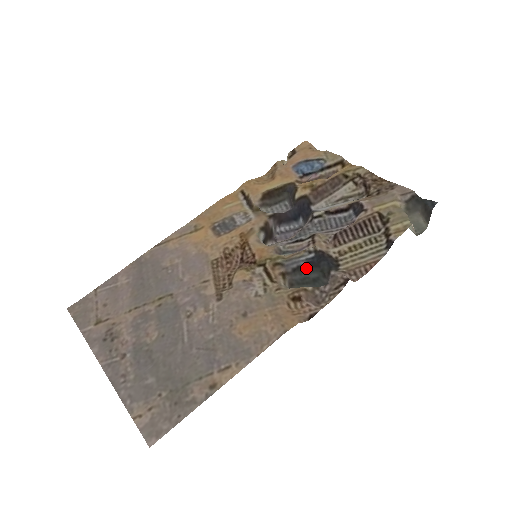
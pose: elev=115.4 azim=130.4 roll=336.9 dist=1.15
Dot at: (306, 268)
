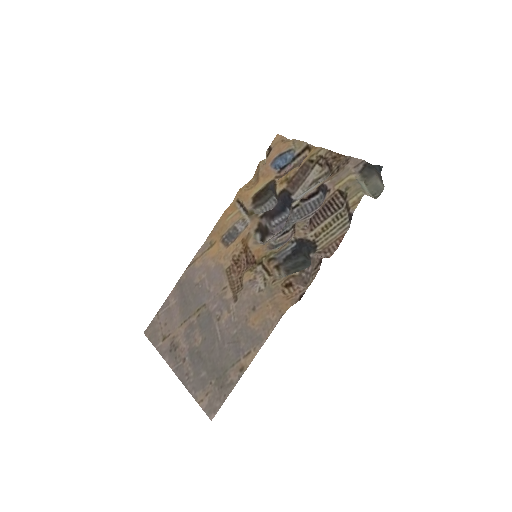
Dot at: (293, 256)
